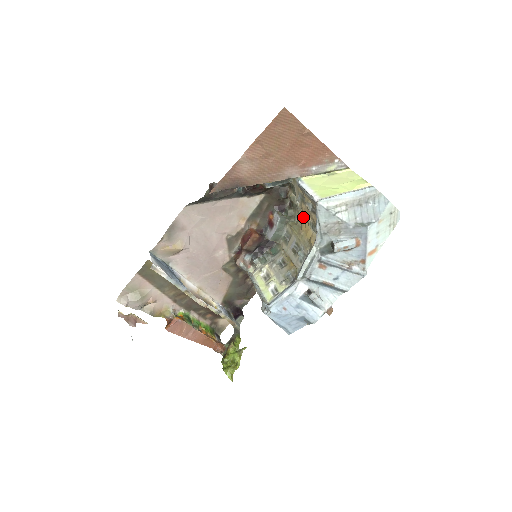
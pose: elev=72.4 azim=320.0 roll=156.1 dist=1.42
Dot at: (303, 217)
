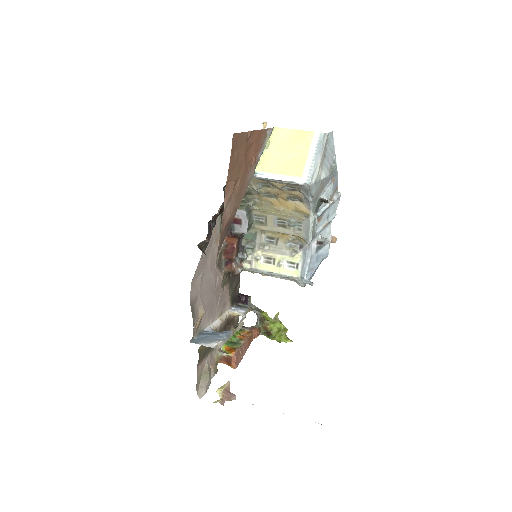
Dot at: (269, 196)
